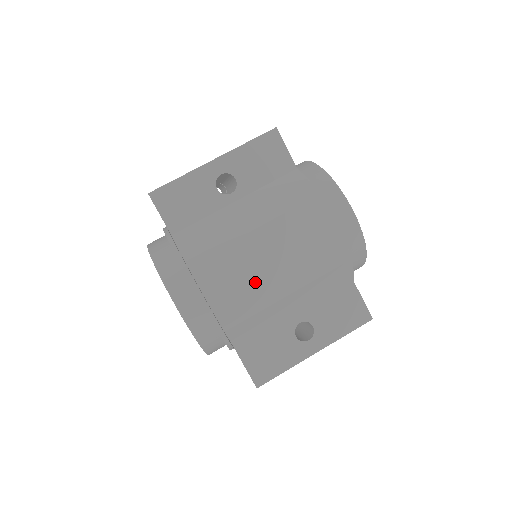
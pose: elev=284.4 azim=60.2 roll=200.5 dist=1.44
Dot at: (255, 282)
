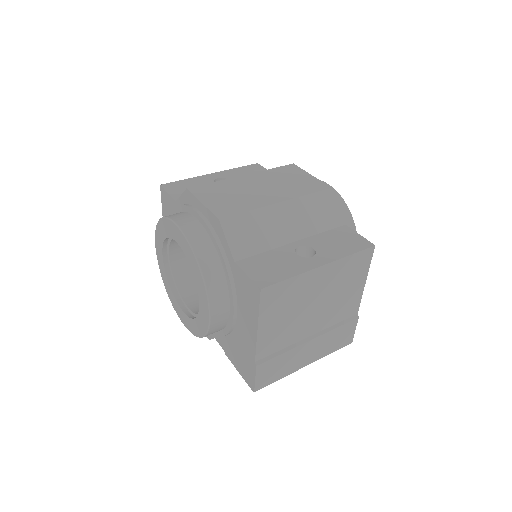
Dot at: (246, 196)
